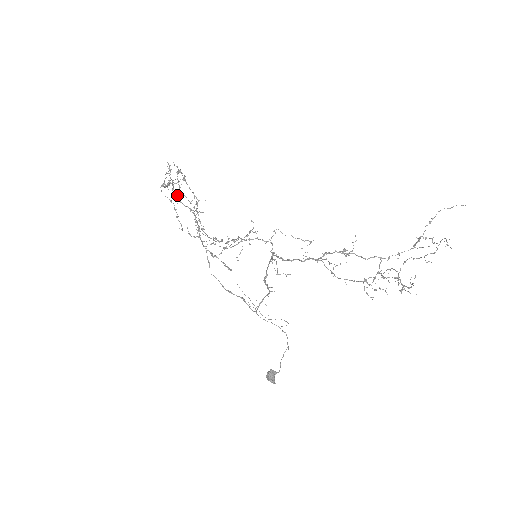
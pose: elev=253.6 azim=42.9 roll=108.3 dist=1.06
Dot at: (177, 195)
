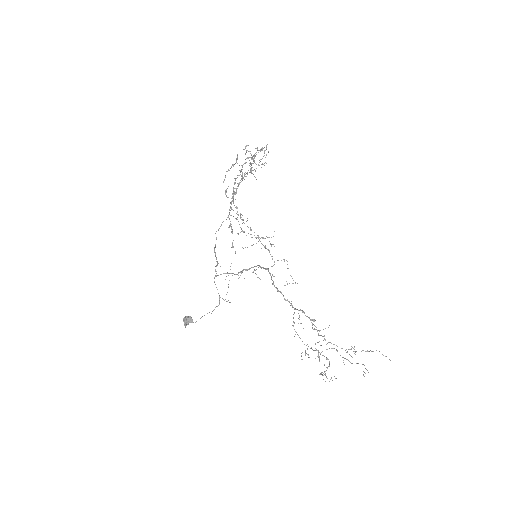
Dot at: (246, 162)
